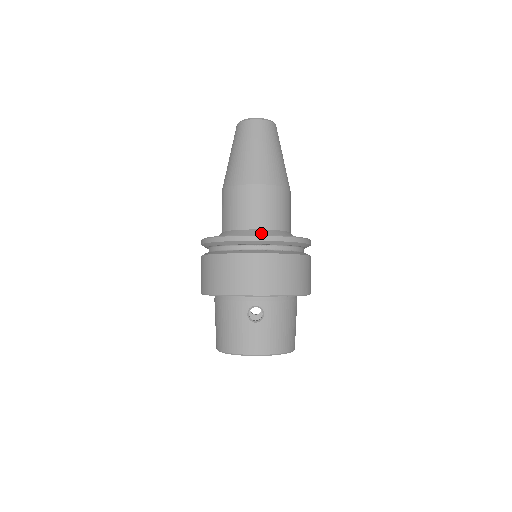
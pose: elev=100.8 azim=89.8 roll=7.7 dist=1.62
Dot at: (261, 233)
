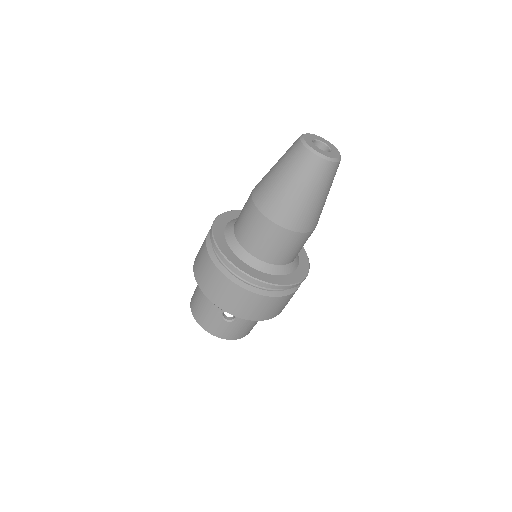
Dot at: (264, 268)
